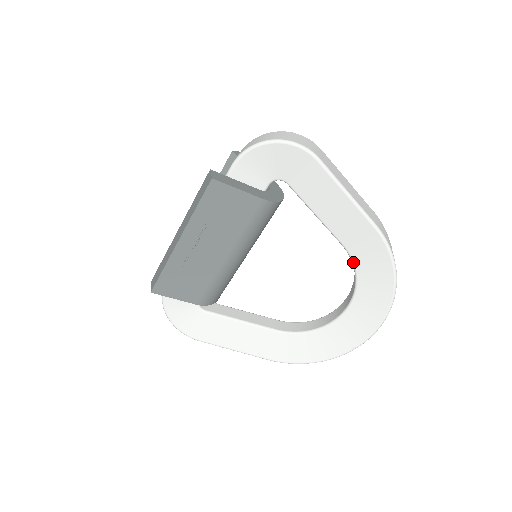
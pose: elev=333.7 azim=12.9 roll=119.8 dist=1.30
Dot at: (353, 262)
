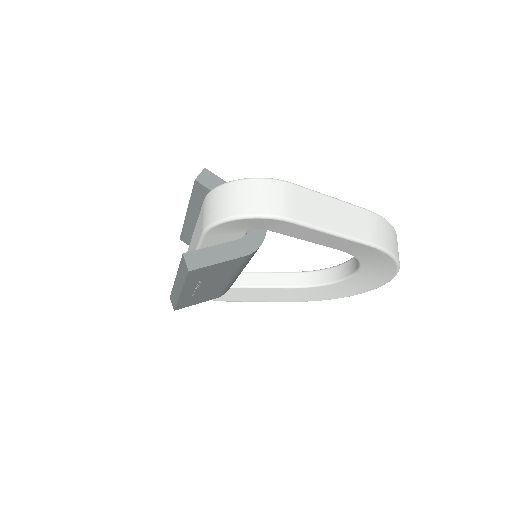
Dot at: occluded
